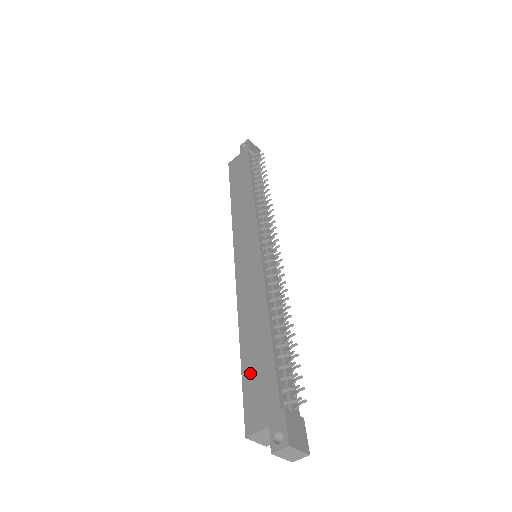
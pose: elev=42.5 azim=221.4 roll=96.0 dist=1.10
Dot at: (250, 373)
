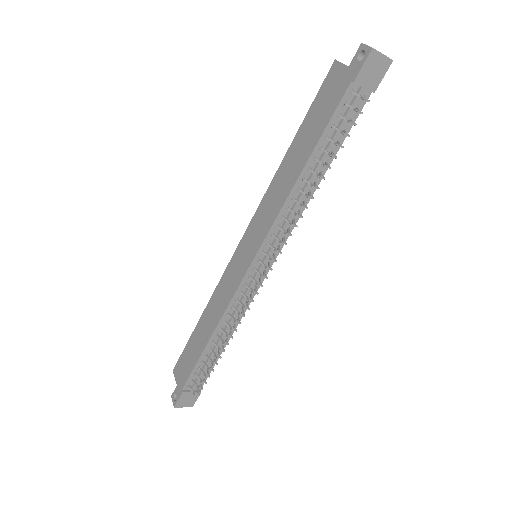
Dot at: (190, 347)
